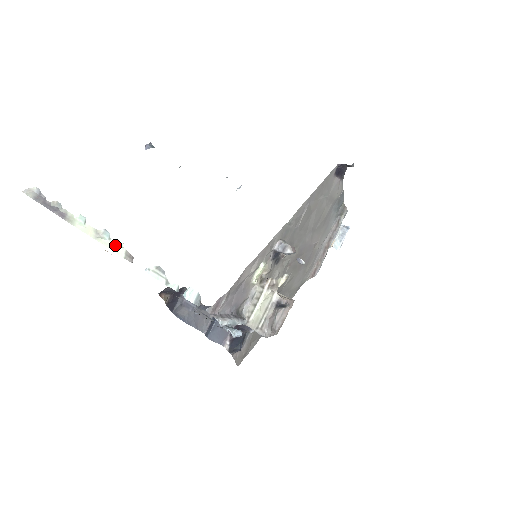
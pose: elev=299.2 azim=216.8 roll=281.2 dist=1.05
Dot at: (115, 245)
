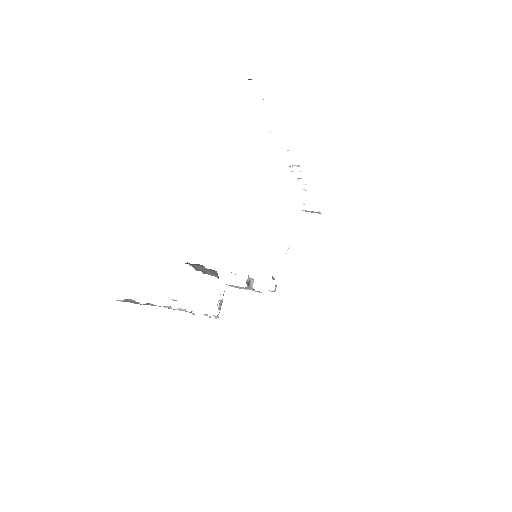
Dot at: occluded
